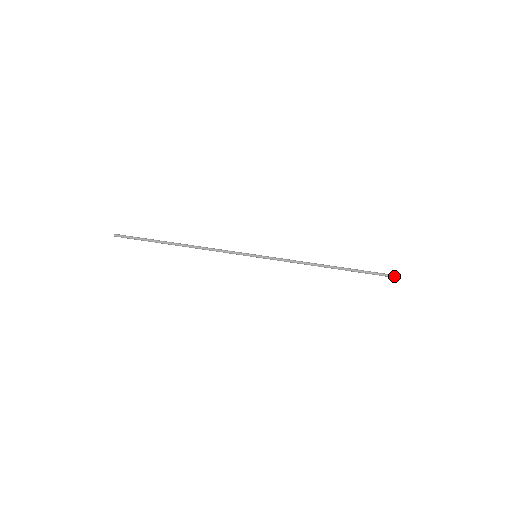
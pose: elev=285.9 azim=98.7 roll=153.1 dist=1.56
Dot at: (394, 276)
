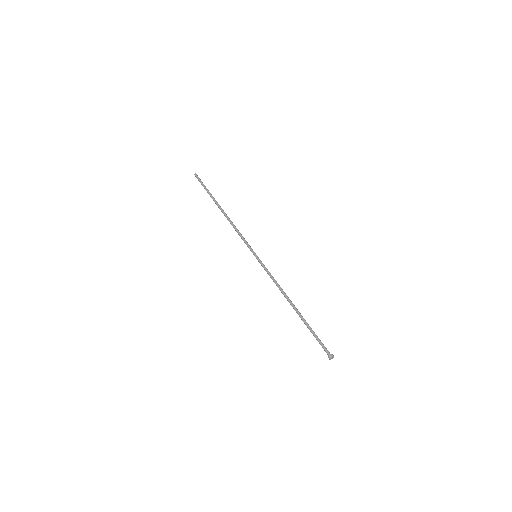
Dot at: (332, 355)
